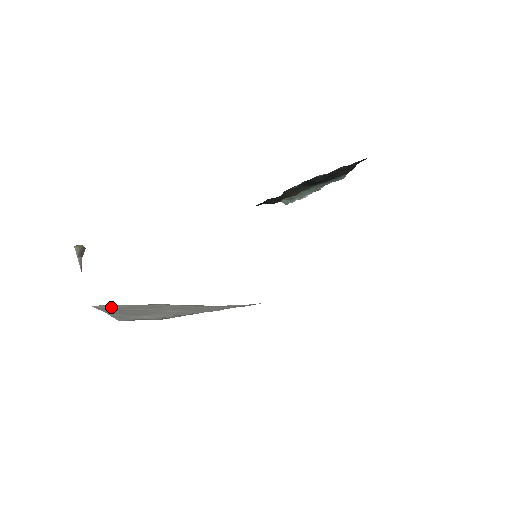
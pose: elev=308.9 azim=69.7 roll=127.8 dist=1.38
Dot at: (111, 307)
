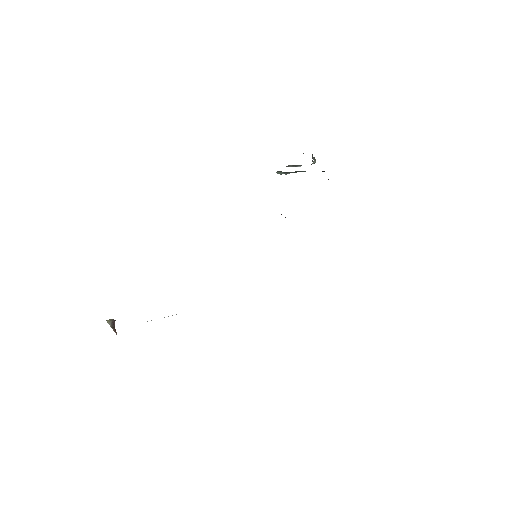
Dot at: occluded
